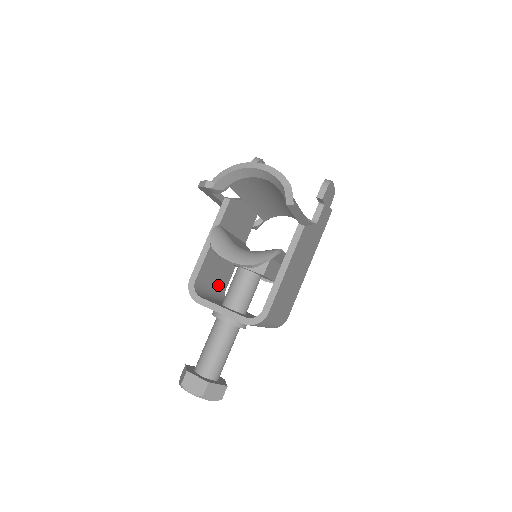
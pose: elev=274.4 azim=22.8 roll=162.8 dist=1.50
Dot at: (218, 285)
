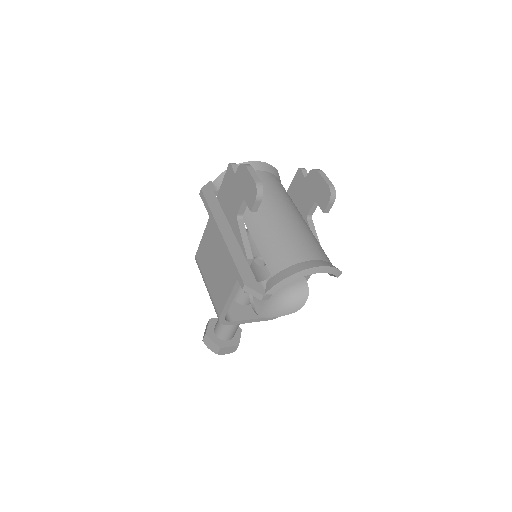
Dot at: occluded
